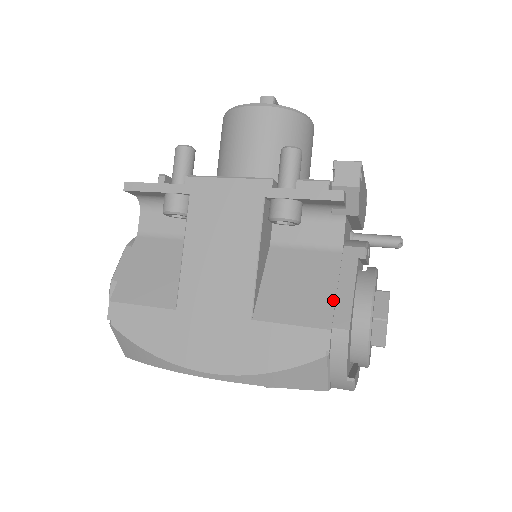
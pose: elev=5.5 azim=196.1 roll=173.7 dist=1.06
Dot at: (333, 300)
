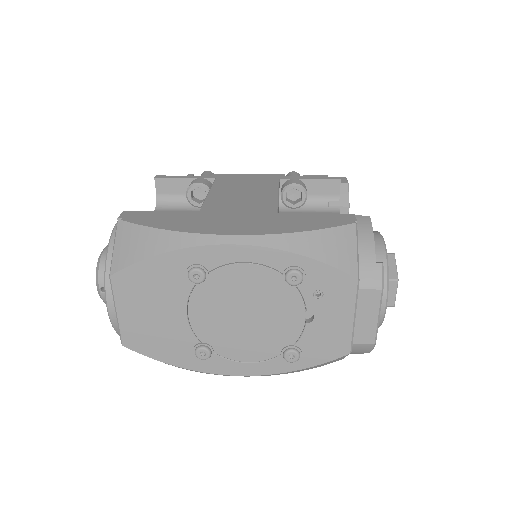
Dot at: occluded
